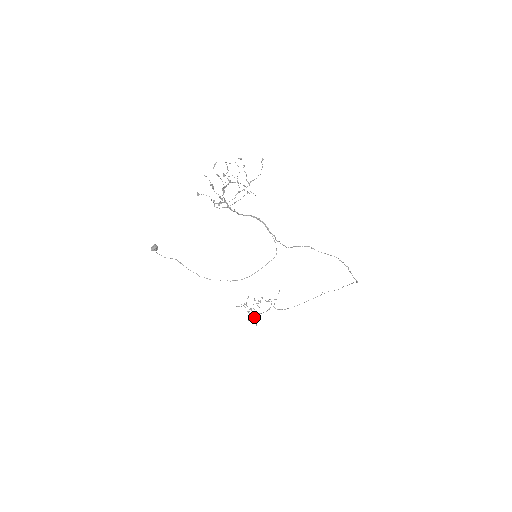
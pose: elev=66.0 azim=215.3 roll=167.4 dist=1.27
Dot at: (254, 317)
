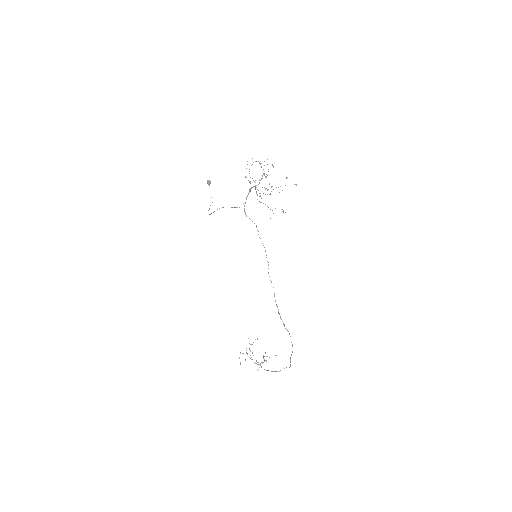
Dot at: occluded
